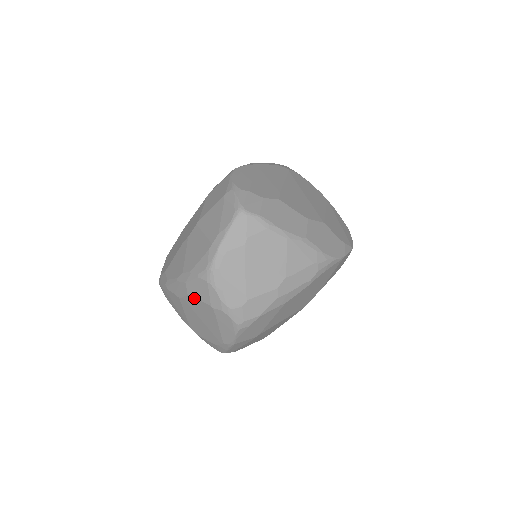
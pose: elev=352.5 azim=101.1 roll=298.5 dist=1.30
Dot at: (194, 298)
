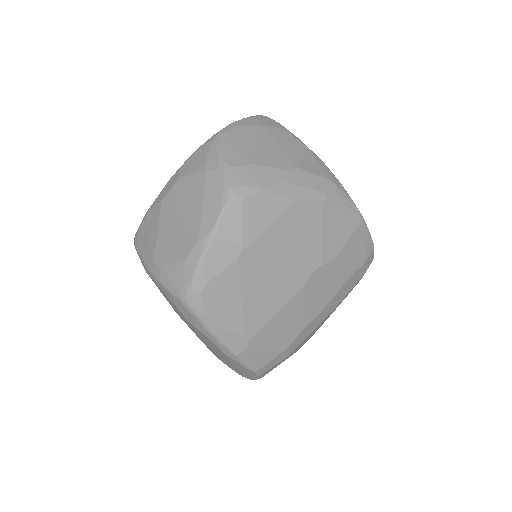
Dot at: (184, 177)
